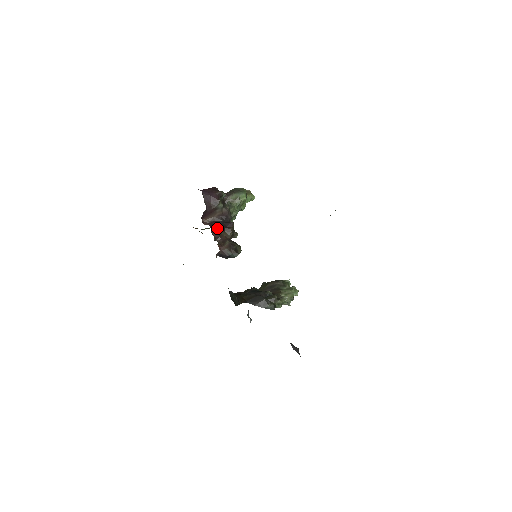
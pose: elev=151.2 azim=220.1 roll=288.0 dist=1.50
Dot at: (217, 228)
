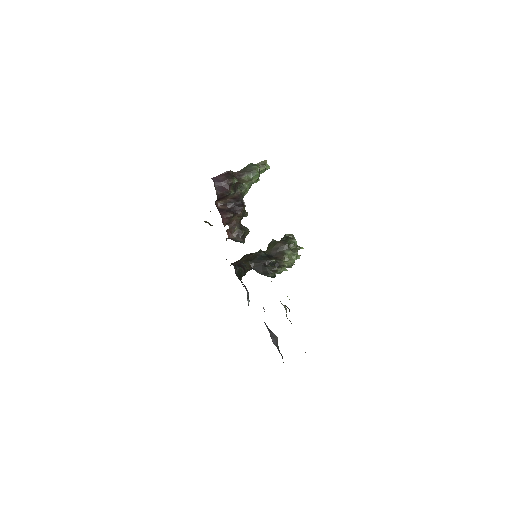
Dot at: (227, 216)
